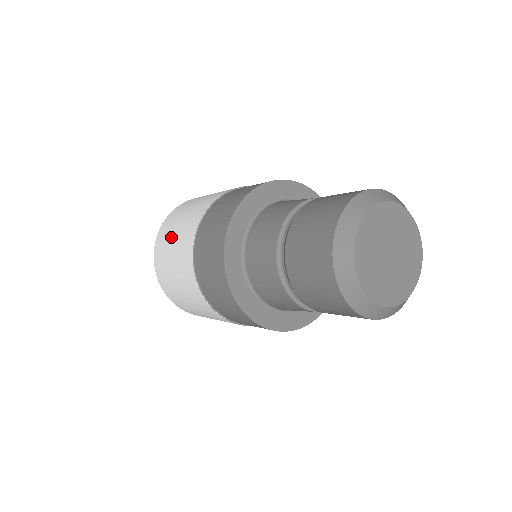
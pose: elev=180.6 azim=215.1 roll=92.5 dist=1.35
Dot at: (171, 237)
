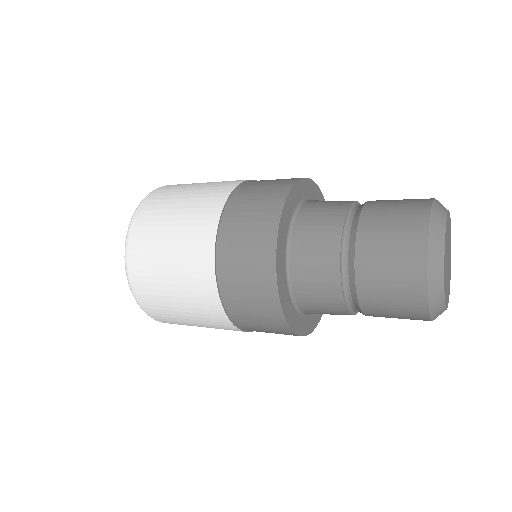
Dot at: (162, 243)
